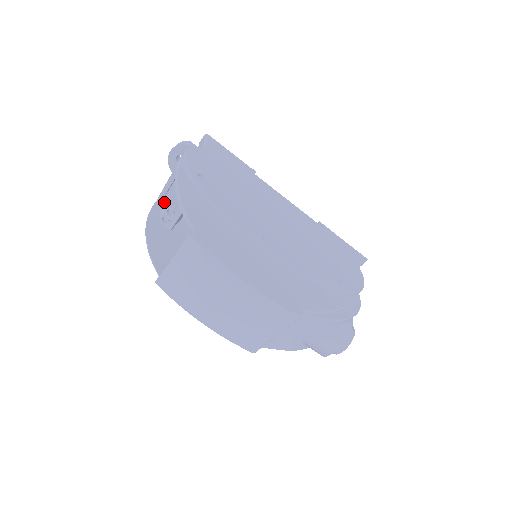
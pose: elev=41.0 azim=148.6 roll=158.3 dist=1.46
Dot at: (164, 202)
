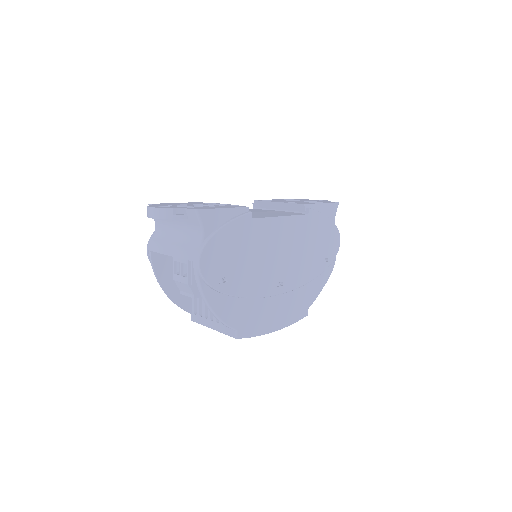
Dot at: (179, 282)
